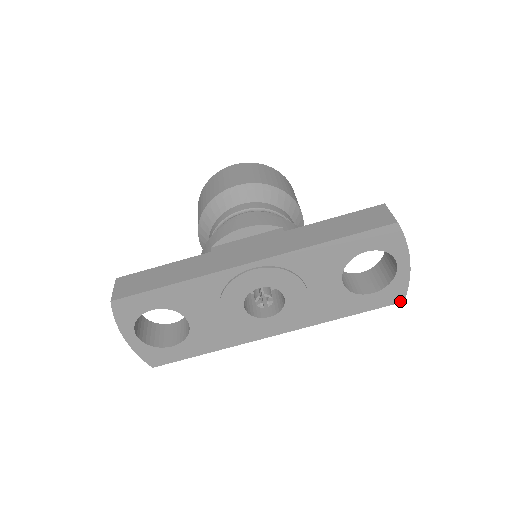
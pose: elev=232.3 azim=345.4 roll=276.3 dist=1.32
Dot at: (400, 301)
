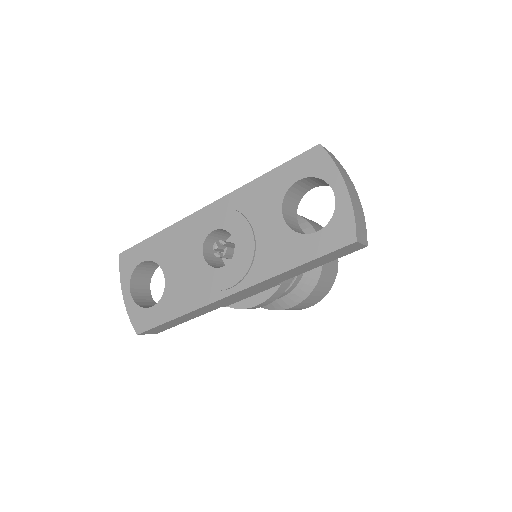
Dot at: (352, 241)
